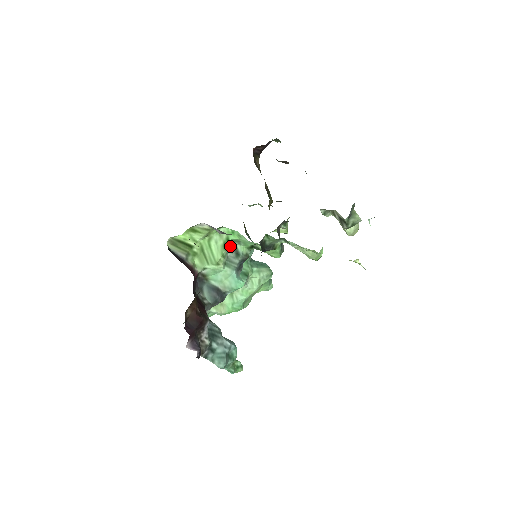
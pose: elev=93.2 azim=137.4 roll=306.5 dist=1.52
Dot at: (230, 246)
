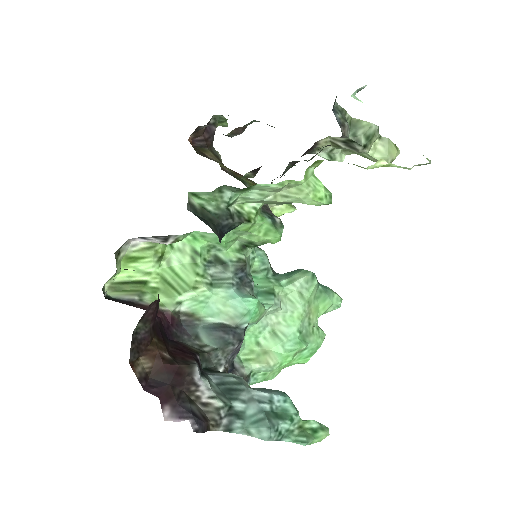
Dot at: (207, 260)
